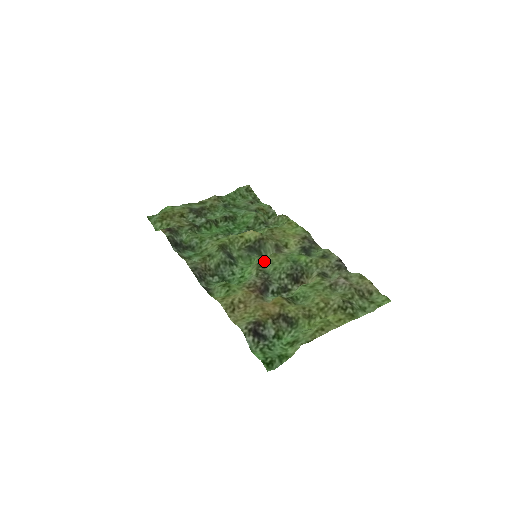
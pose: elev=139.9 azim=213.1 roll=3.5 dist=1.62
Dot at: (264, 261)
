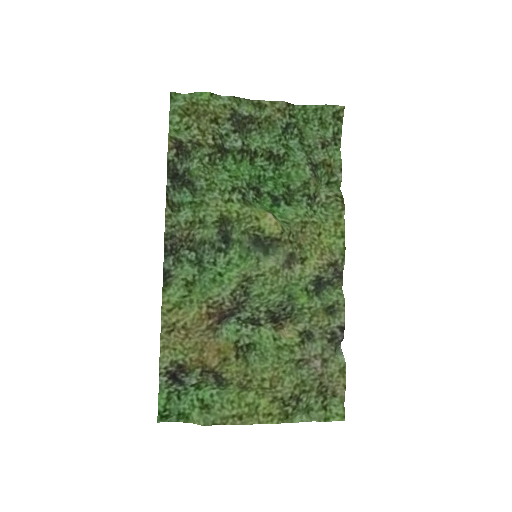
Dot at: (257, 274)
